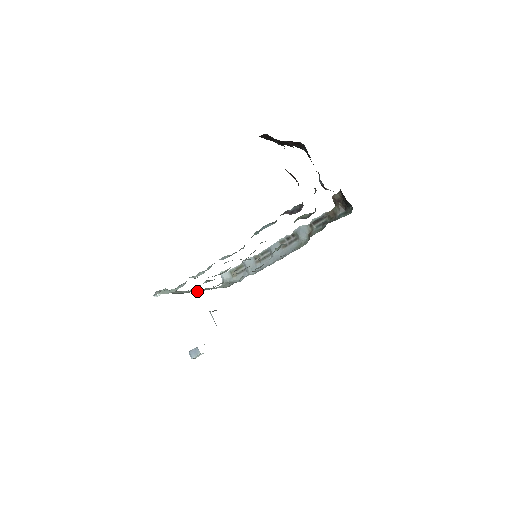
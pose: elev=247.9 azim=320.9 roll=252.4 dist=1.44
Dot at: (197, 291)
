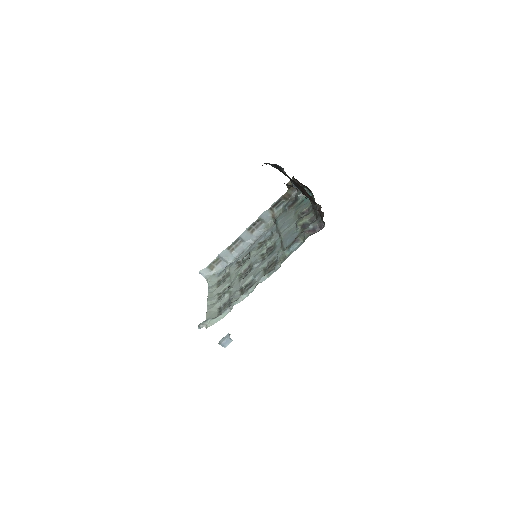
Dot at: (213, 302)
